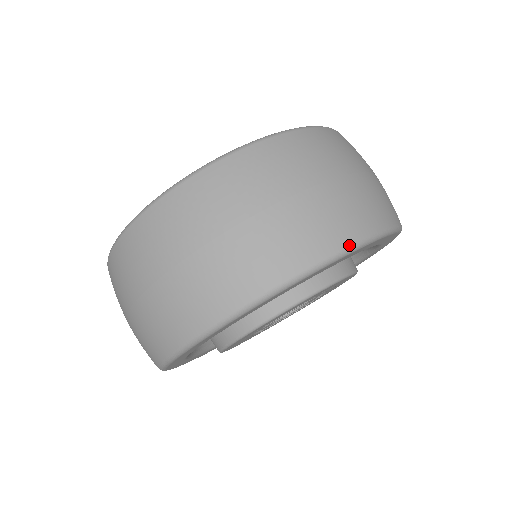
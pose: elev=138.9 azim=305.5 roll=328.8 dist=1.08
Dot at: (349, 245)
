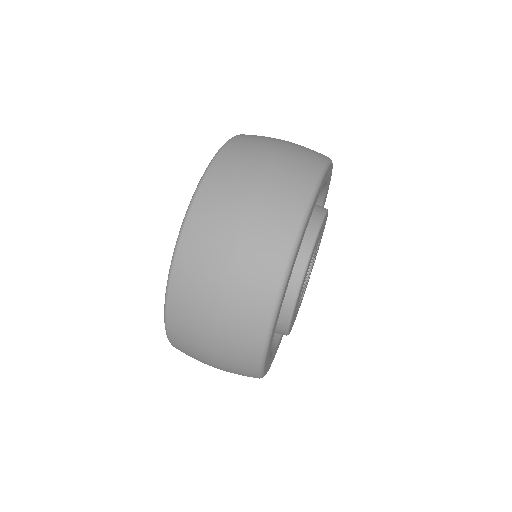
Dot at: occluded
